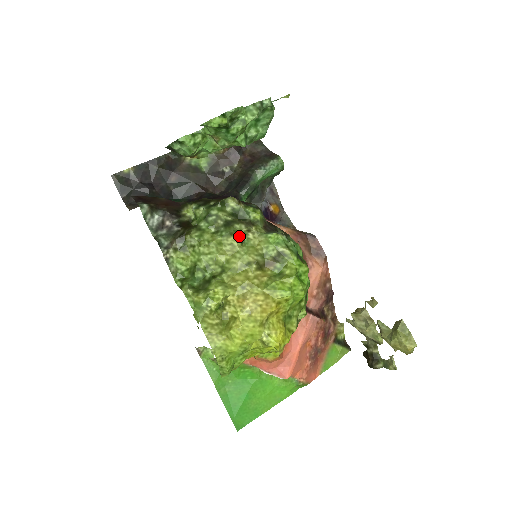
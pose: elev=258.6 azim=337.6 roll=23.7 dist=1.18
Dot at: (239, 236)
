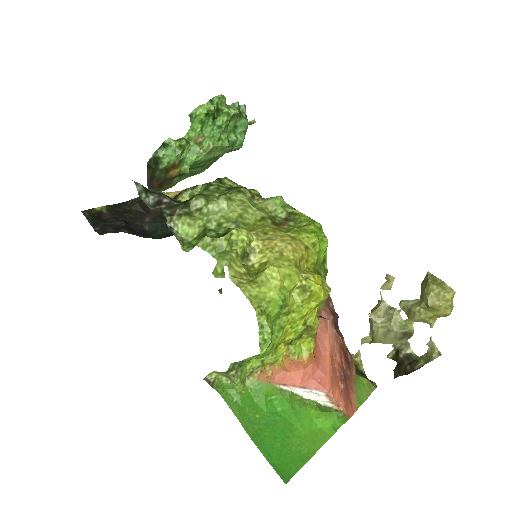
Dot at: (246, 196)
